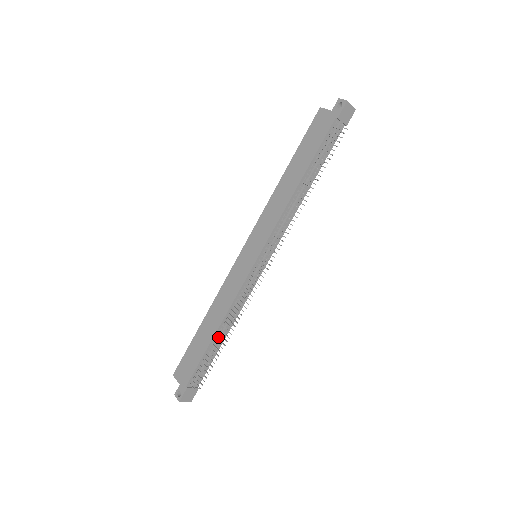
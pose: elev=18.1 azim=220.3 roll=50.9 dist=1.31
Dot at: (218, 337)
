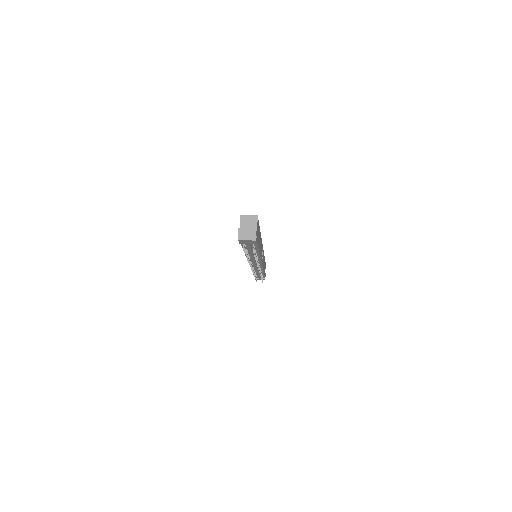
Dot at: occluded
